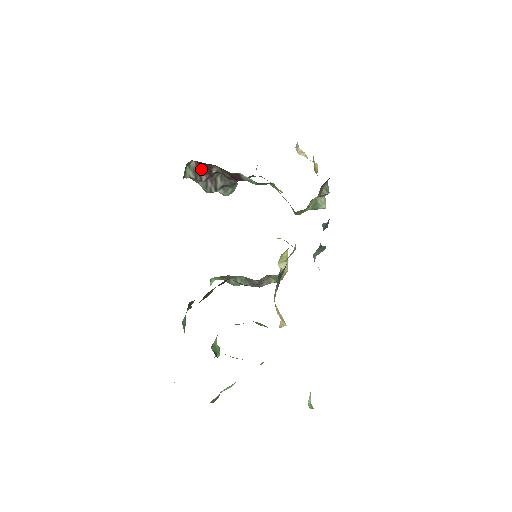
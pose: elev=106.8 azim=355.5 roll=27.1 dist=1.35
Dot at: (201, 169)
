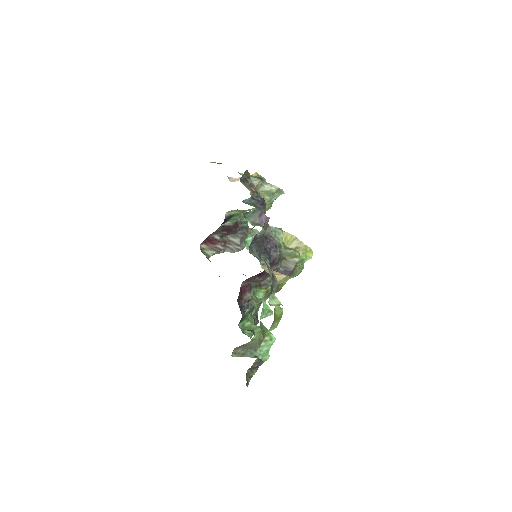
Dot at: (211, 244)
